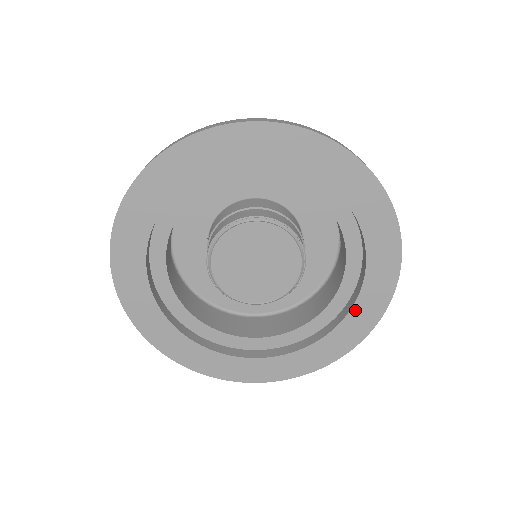
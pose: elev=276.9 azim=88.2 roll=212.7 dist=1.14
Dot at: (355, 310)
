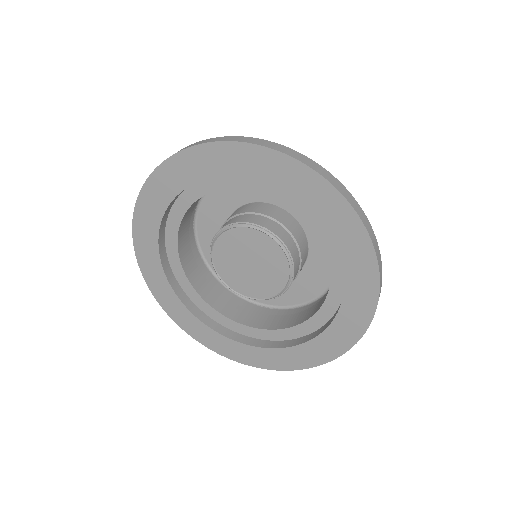
Dot at: (305, 346)
